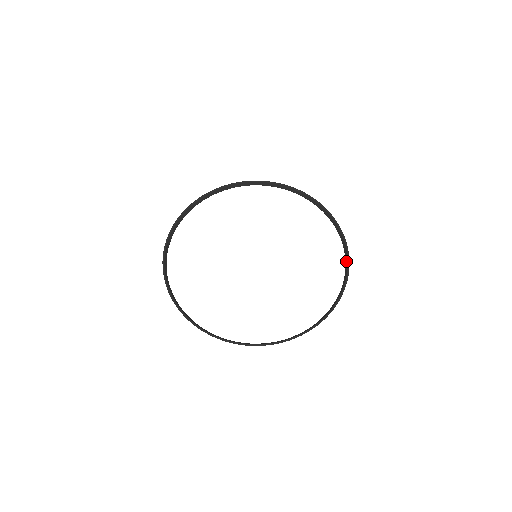
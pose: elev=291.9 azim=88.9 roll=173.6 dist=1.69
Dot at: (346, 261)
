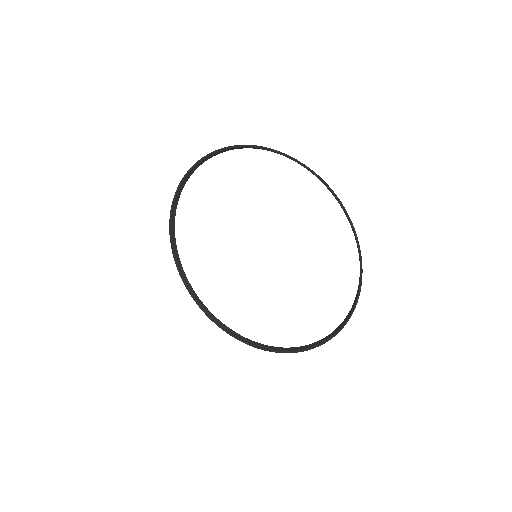
Dot at: (311, 345)
